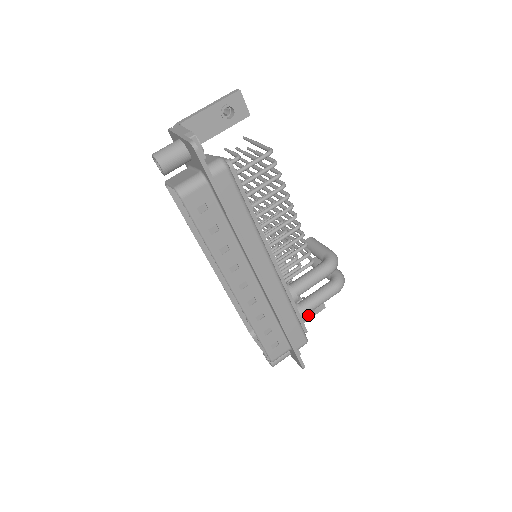
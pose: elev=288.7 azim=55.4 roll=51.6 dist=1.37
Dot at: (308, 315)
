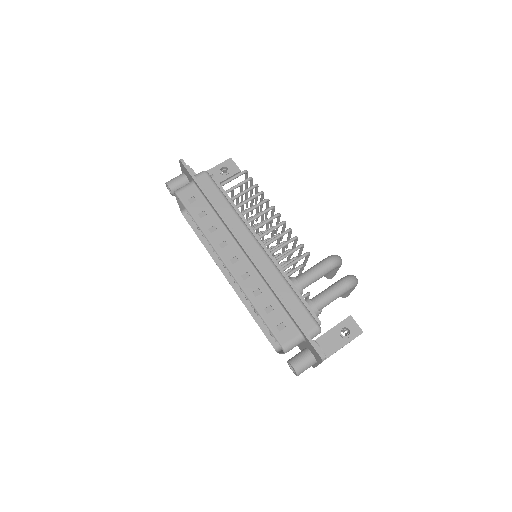
Dot at: (343, 339)
